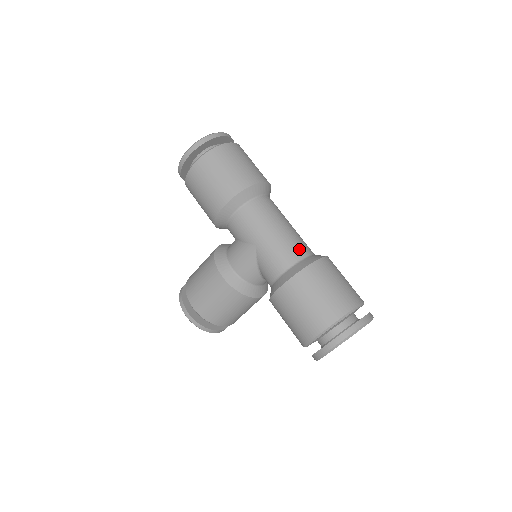
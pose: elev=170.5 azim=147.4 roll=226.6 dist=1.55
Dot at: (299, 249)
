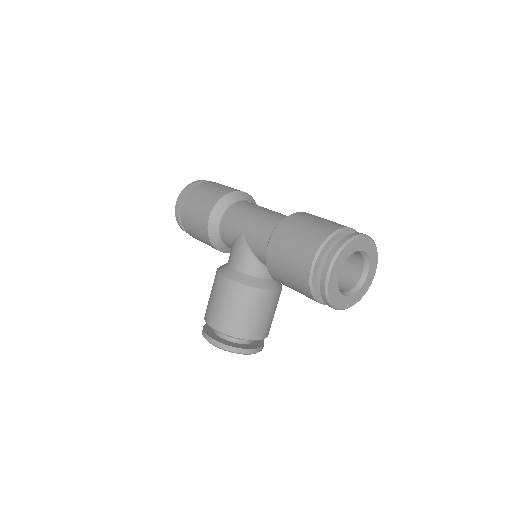
Dot at: (280, 217)
